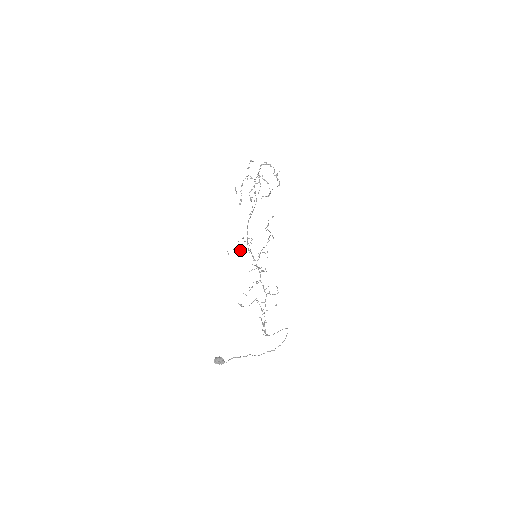
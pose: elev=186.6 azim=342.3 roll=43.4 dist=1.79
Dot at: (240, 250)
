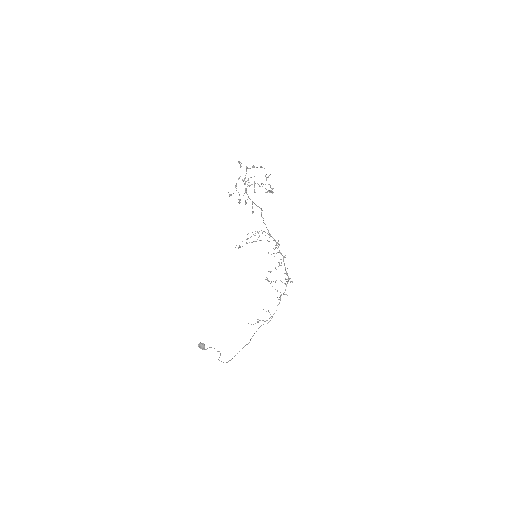
Dot at: (259, 235)
